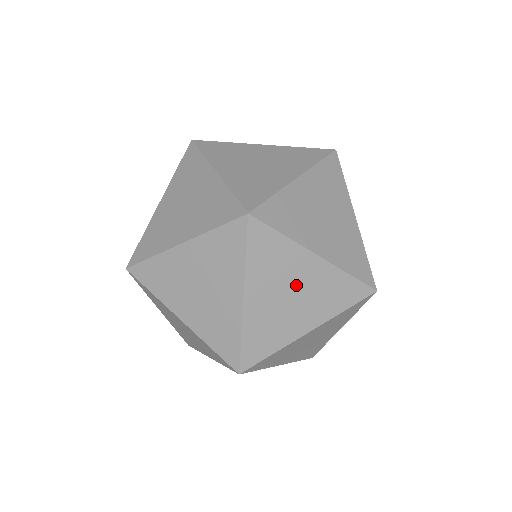
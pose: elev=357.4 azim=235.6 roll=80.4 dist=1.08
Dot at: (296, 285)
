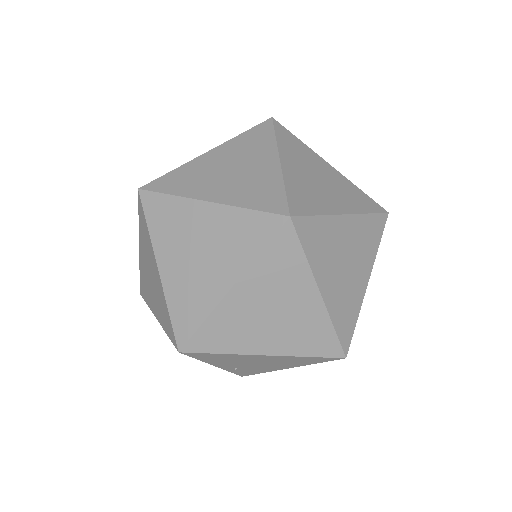
Dot at: (199, 239)
